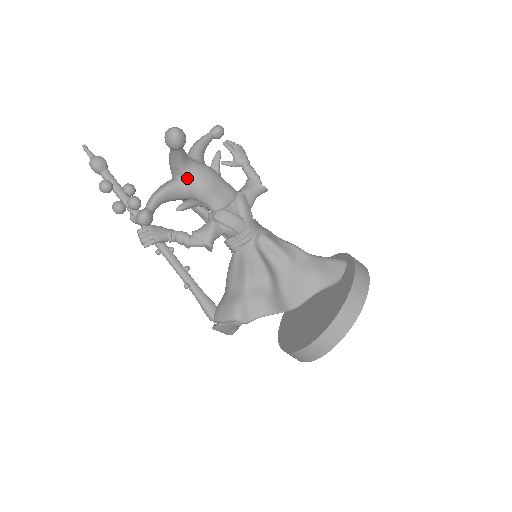
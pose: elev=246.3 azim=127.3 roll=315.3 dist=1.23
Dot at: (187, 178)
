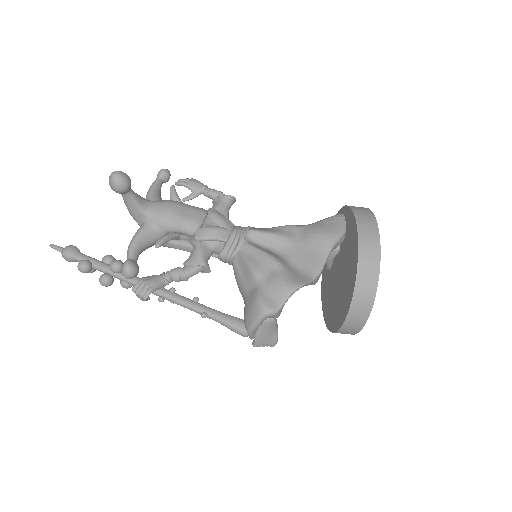
Dot at: (152, 217)
